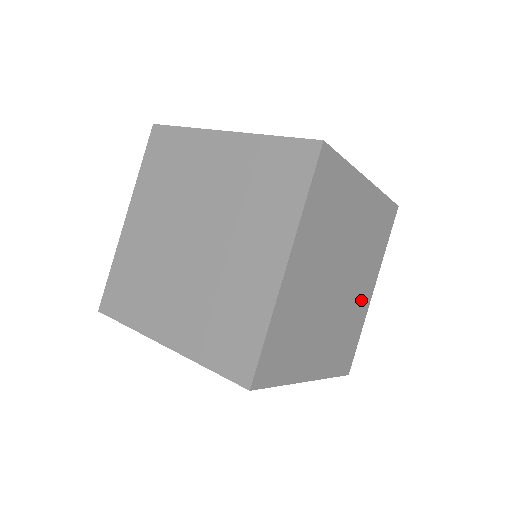
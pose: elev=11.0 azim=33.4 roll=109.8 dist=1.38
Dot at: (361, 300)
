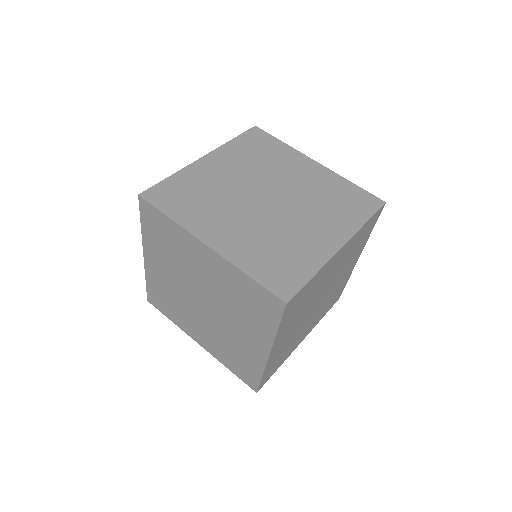
Dot at: (346, 275)
